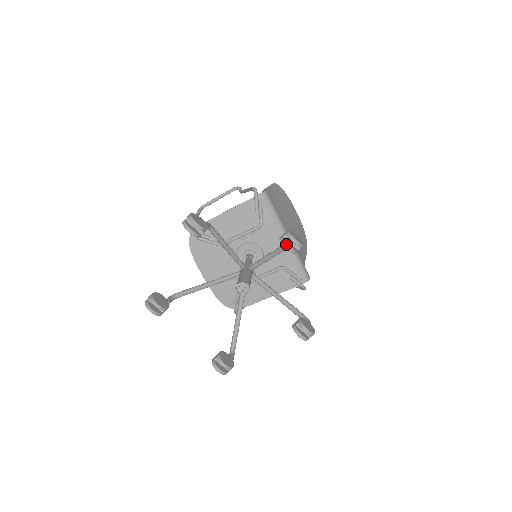
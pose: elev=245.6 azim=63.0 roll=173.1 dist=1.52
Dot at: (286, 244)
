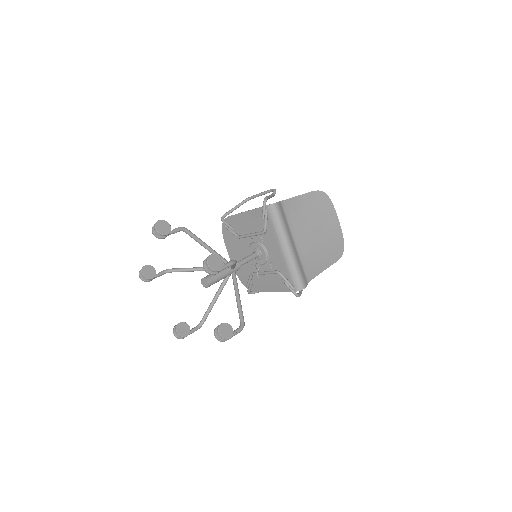
Dot at: (204, 266)
